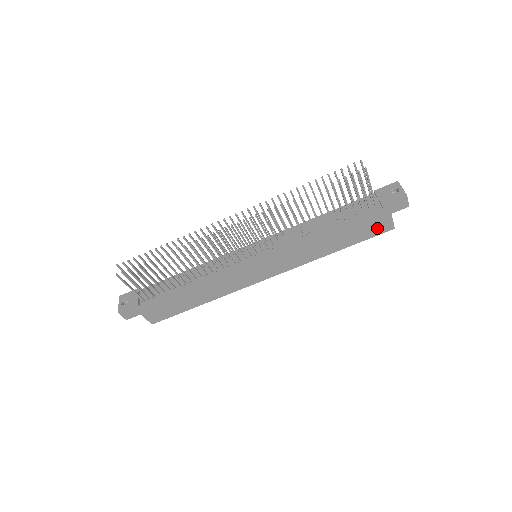
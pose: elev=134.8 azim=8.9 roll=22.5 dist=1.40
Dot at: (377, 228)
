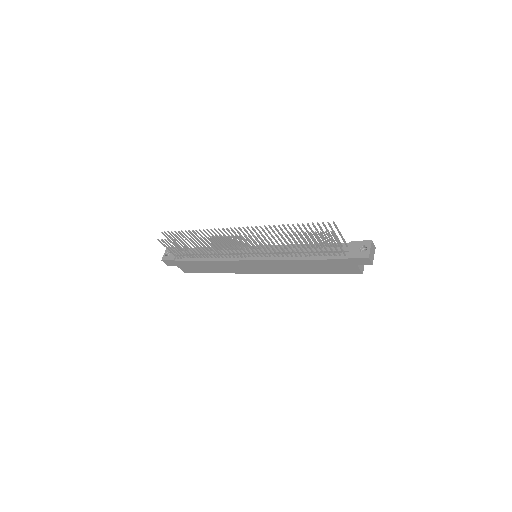
Dot at: (347, 270)
